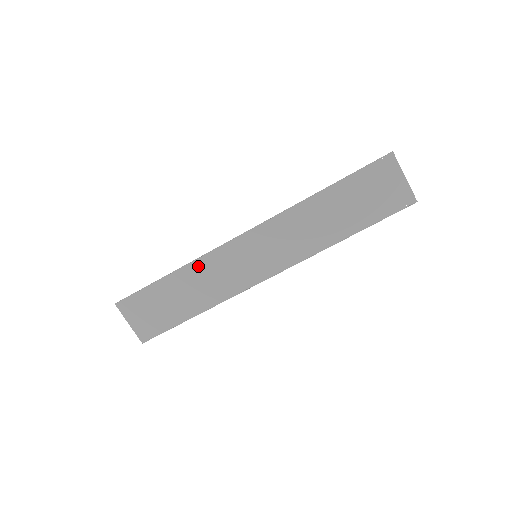
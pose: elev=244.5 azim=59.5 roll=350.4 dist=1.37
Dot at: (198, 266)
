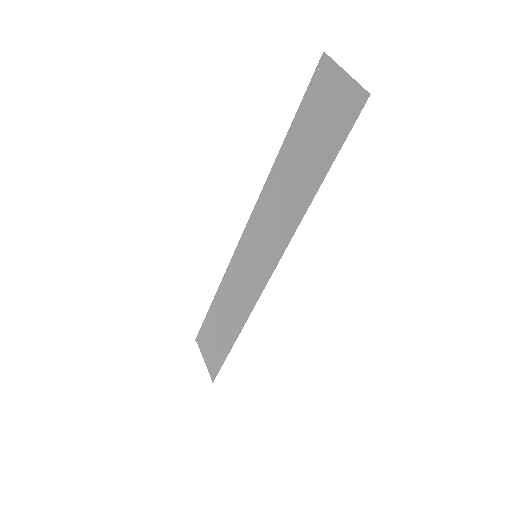
Dot at: (227, 284)
